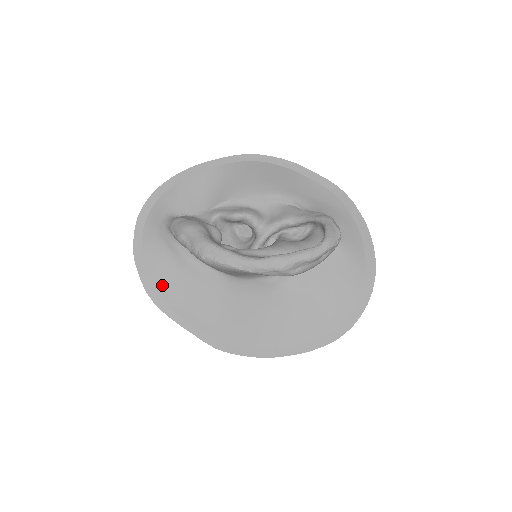
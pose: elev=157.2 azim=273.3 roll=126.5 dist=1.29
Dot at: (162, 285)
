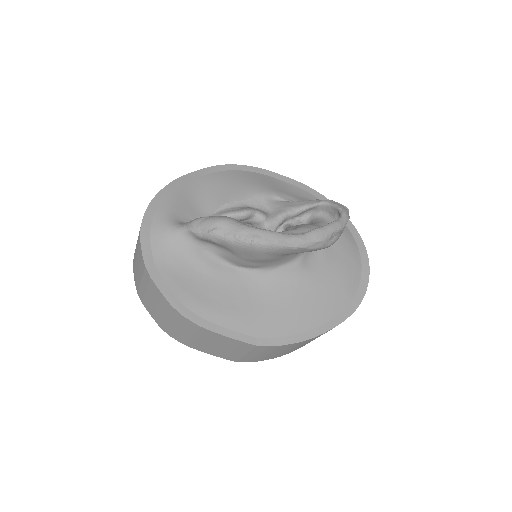
Dot at: (187, 295)
